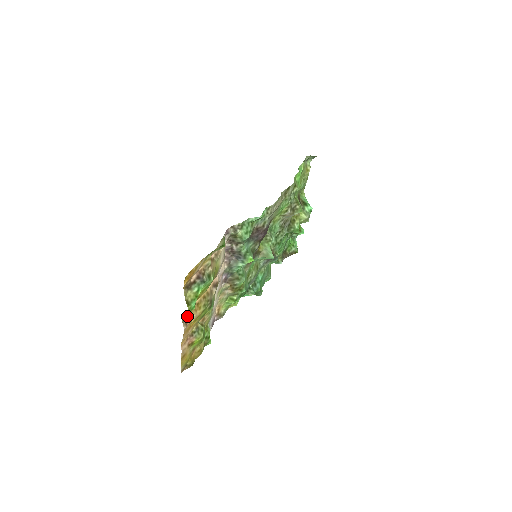
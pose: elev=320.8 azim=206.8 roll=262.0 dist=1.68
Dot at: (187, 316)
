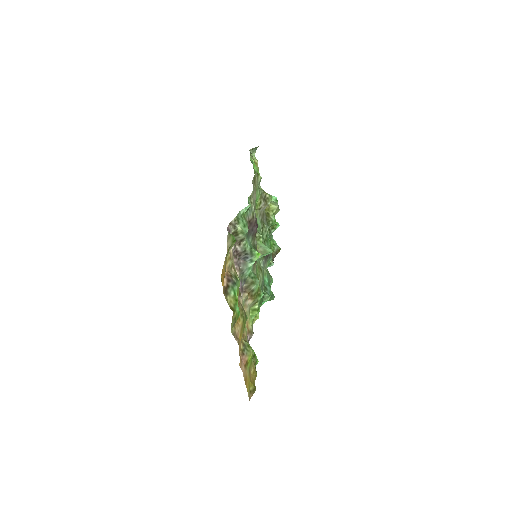
Dot at: (234, 330)
